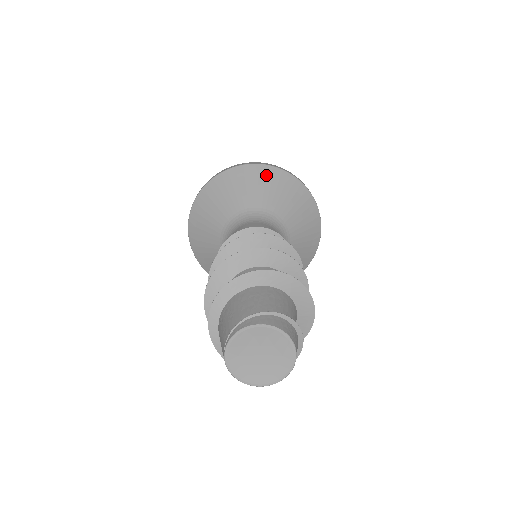
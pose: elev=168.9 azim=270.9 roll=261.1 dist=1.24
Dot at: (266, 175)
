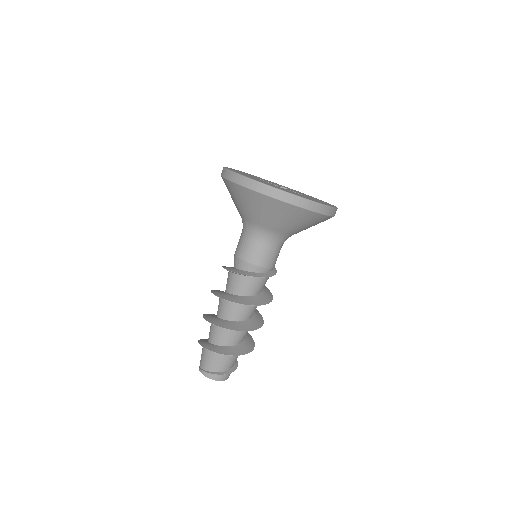
Dot at: (274, 207)
